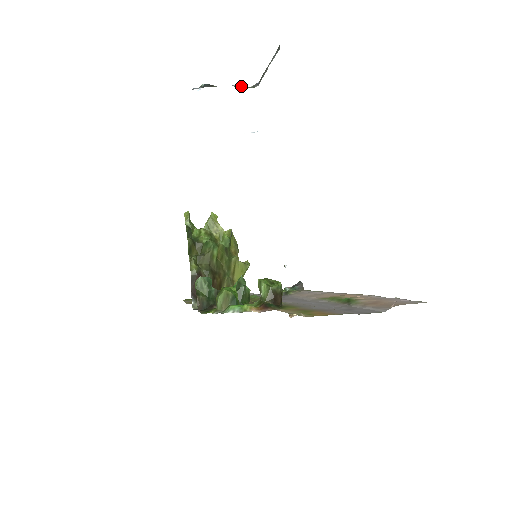
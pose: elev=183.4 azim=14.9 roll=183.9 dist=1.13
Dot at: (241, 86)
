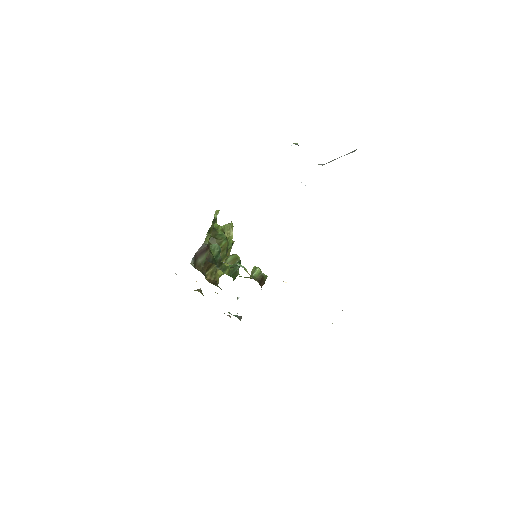
Dot at: occluded
